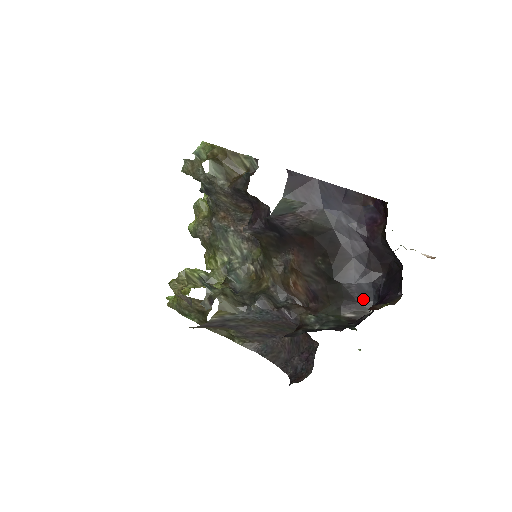
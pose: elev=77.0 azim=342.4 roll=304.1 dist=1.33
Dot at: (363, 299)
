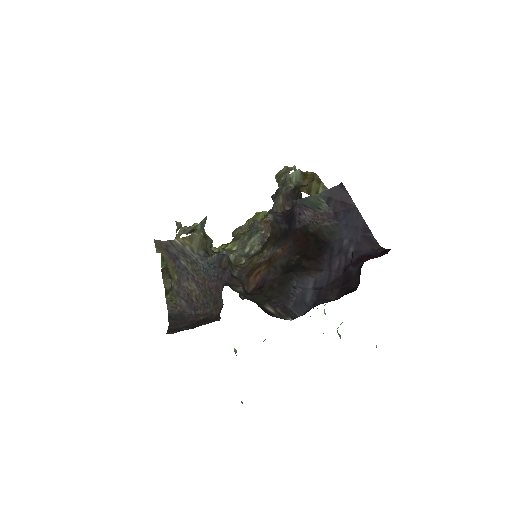
Dot at: (295, 307)
